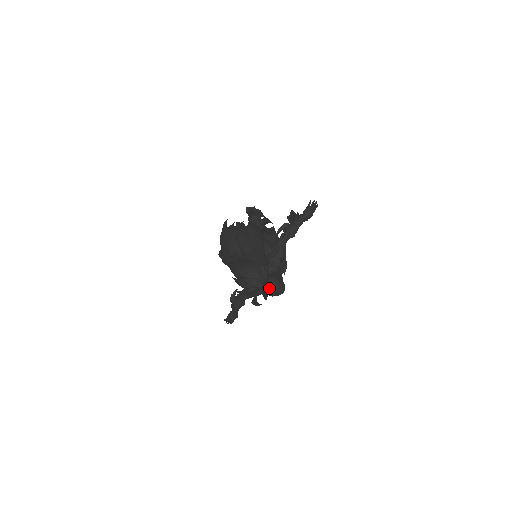
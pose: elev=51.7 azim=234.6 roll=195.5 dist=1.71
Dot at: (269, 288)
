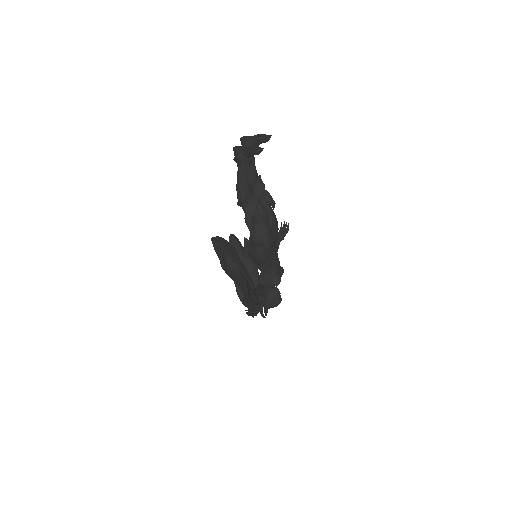
Dot at: occluded
